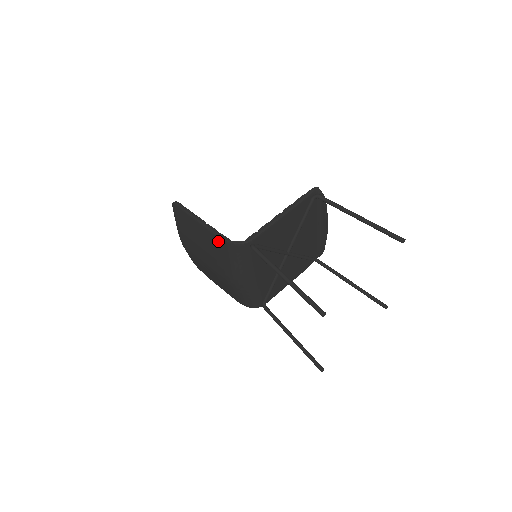
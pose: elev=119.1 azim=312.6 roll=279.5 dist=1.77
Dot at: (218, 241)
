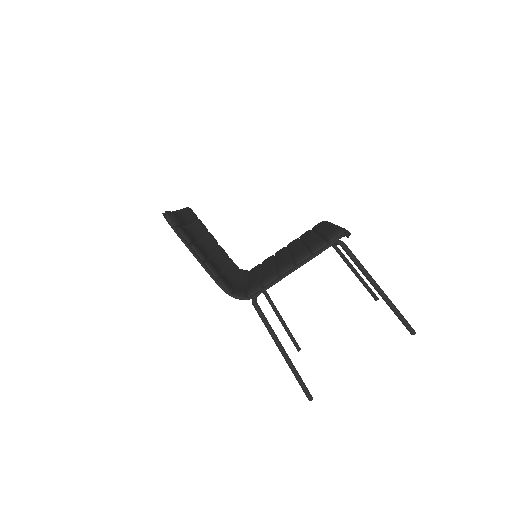
Dot at: occluded
